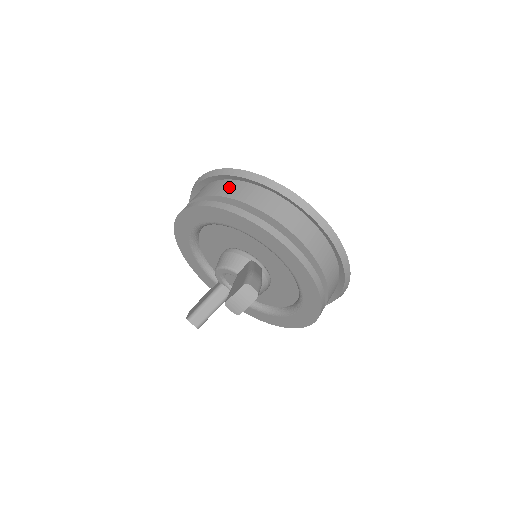
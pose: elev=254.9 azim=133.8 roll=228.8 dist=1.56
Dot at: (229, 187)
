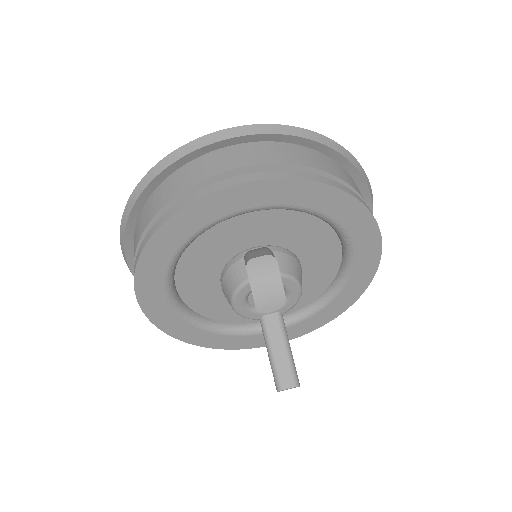
Dot at: (139, 224)
